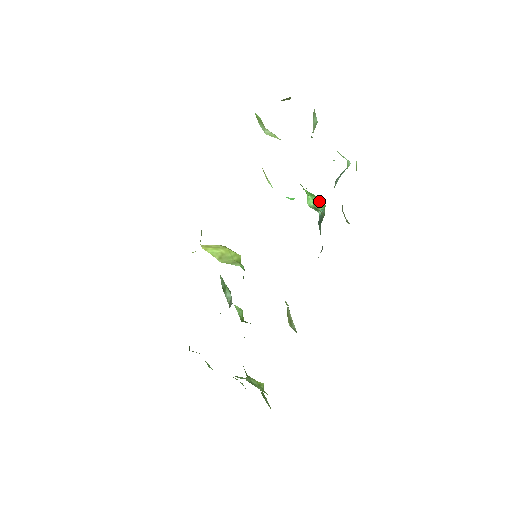
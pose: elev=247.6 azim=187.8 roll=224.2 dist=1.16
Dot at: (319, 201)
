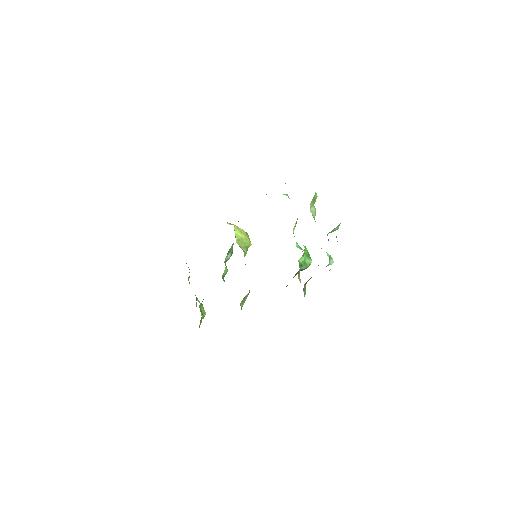
Dot at: (308, 261)
